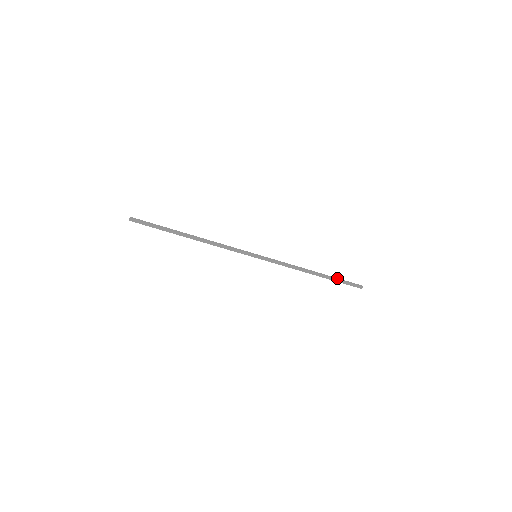
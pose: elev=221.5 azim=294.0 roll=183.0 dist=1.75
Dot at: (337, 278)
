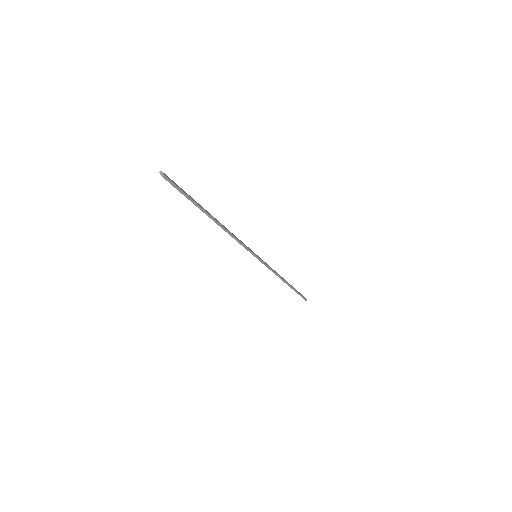
Dot at: (297, 291)
